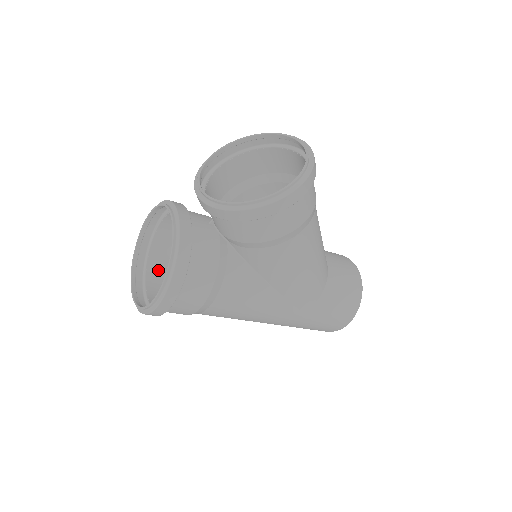
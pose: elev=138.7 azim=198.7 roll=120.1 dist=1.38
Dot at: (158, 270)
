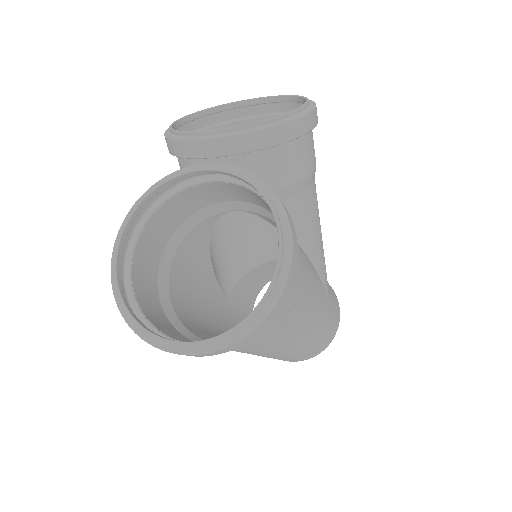
Dot at: (162, 326)
